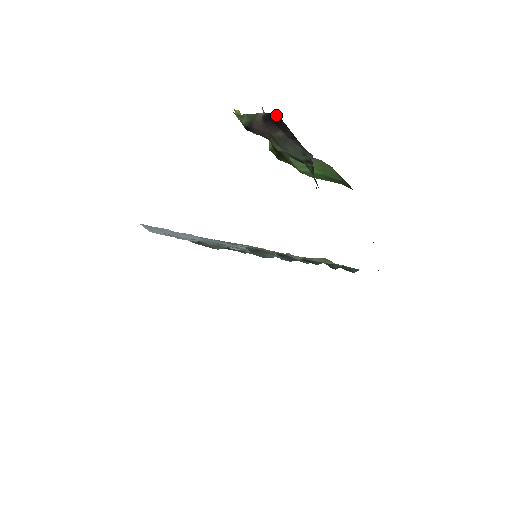
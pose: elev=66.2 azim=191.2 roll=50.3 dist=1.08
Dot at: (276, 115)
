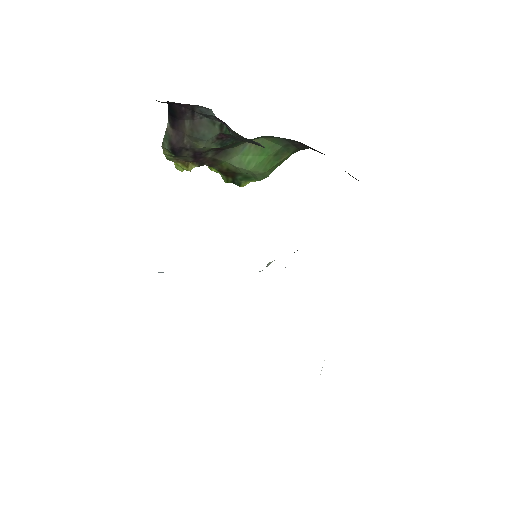
Dot at: (168, 106)
